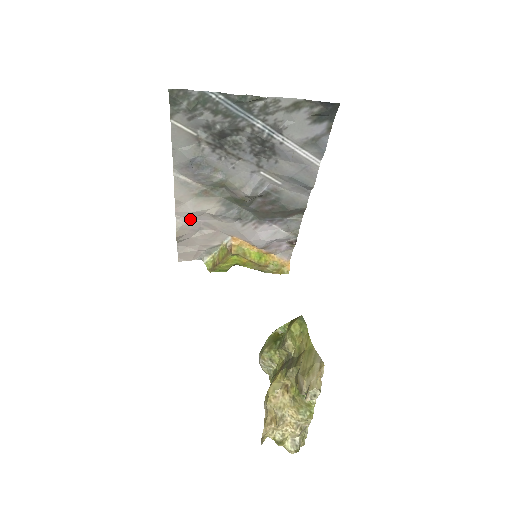
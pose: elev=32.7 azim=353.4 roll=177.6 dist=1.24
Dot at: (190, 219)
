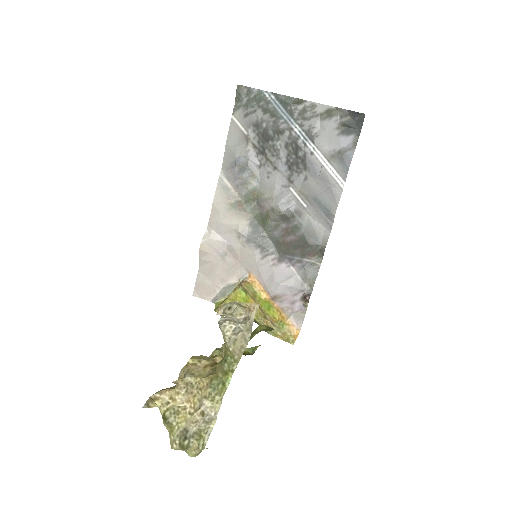
Dot at: (218, 235)
